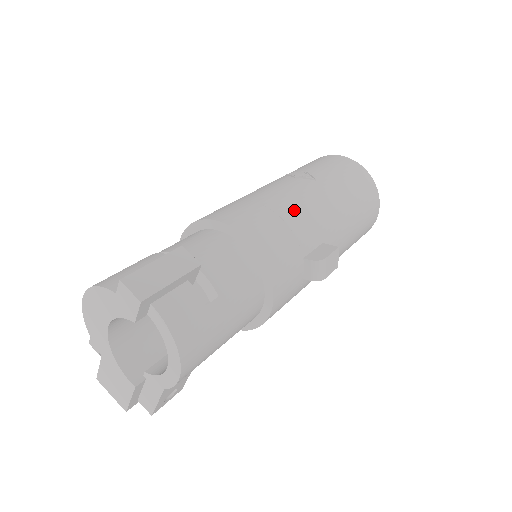
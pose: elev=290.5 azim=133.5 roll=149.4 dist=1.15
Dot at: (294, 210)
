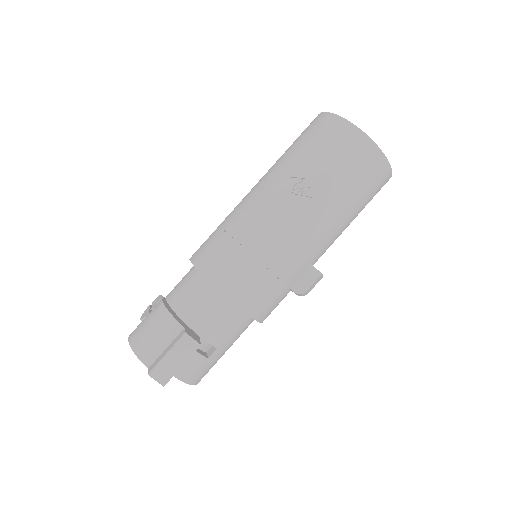
Dot at: (283, 254)
